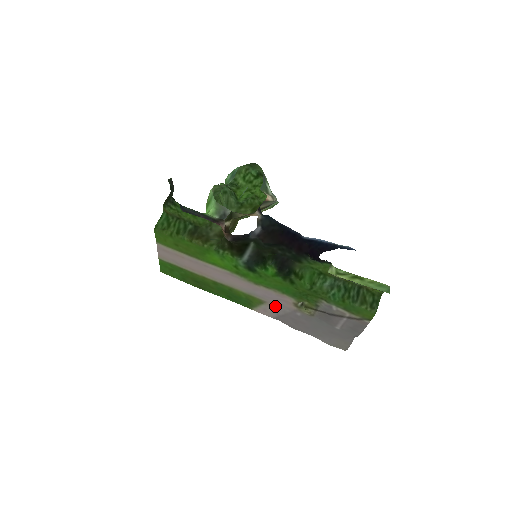
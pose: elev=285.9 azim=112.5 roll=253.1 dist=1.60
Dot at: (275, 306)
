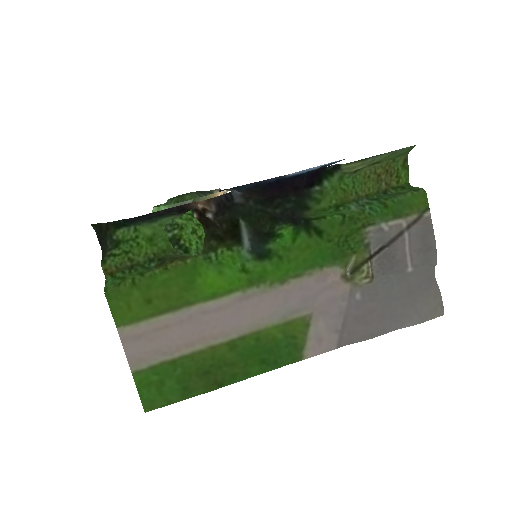
Dot at: (325, 312)
